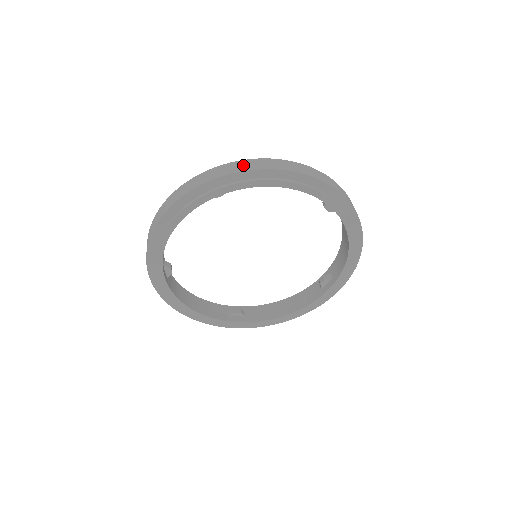
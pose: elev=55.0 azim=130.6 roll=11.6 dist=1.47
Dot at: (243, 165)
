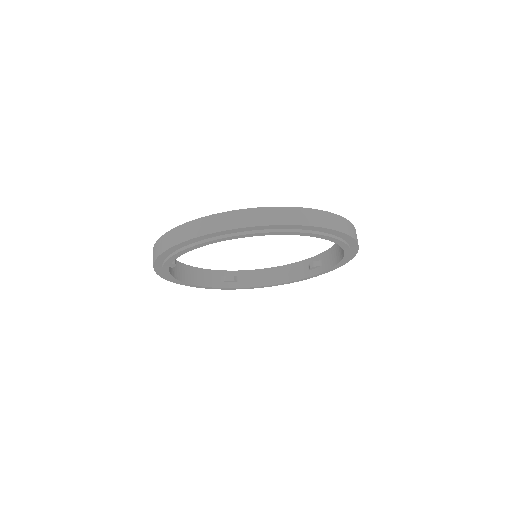
Dot at: (259, 216)
